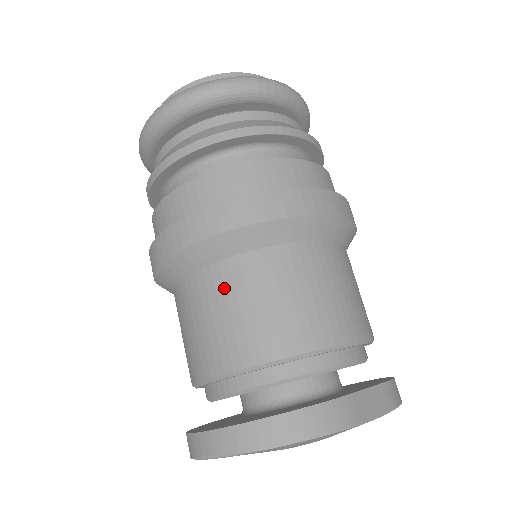
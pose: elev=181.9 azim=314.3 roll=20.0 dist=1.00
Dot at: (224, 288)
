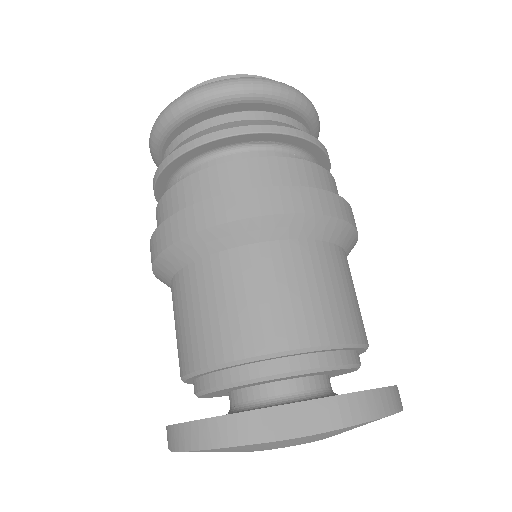
Dot at: (177, 299)
